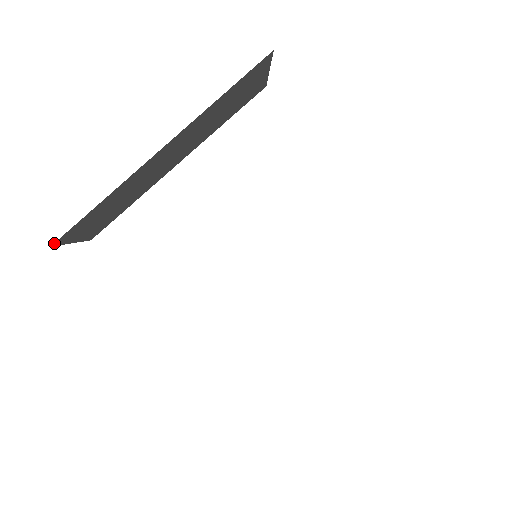
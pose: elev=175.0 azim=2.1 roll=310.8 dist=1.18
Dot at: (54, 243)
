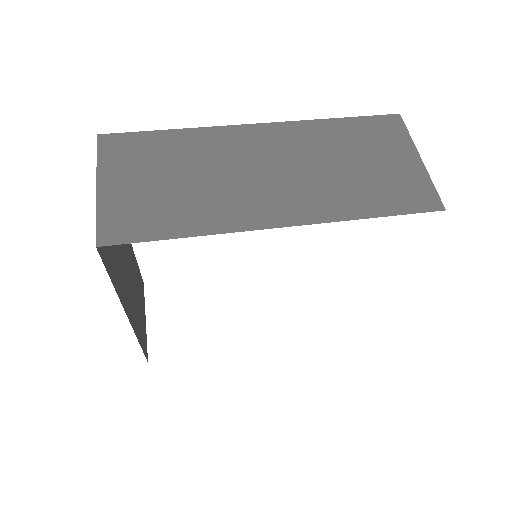
Dot at: (147, 361)
